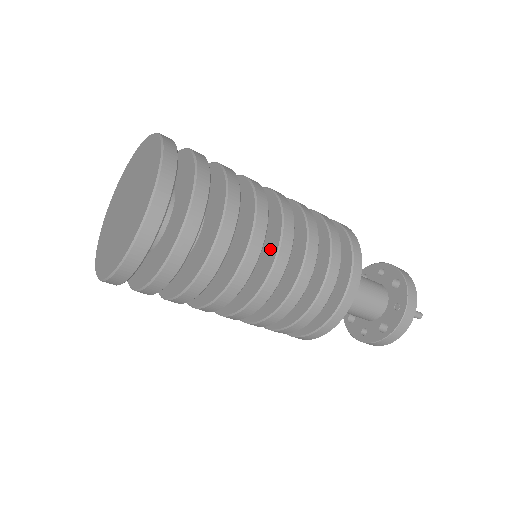
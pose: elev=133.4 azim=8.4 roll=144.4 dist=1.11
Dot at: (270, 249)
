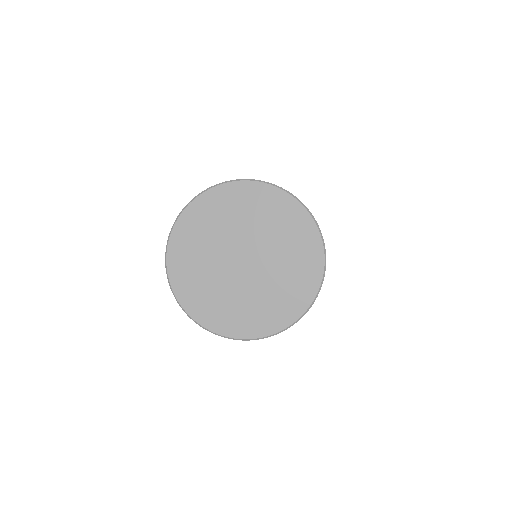
Dot at: occluded
